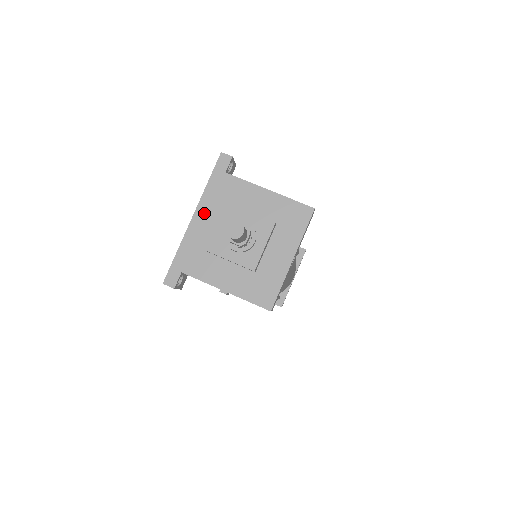
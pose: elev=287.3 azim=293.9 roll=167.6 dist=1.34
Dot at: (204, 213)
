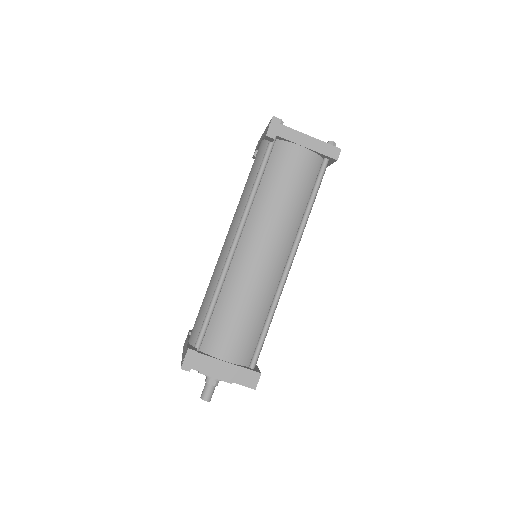
Dot at: occluded
